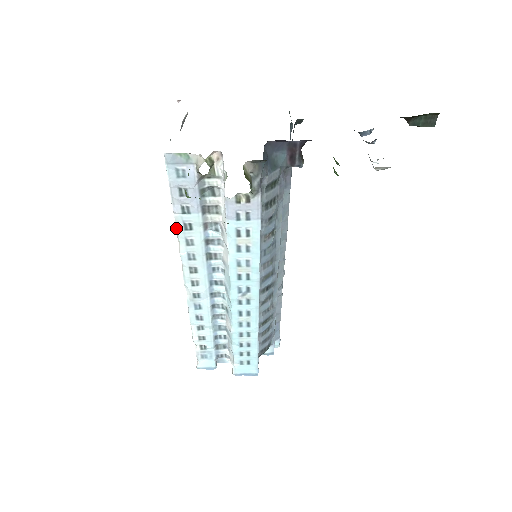
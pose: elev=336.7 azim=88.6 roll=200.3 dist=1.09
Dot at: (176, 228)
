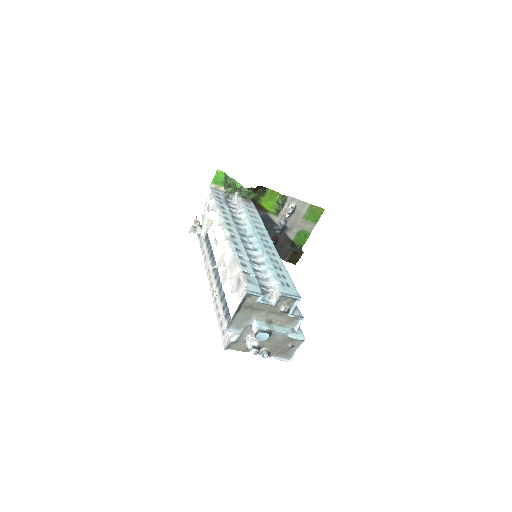
Dot at: (217, 207)
